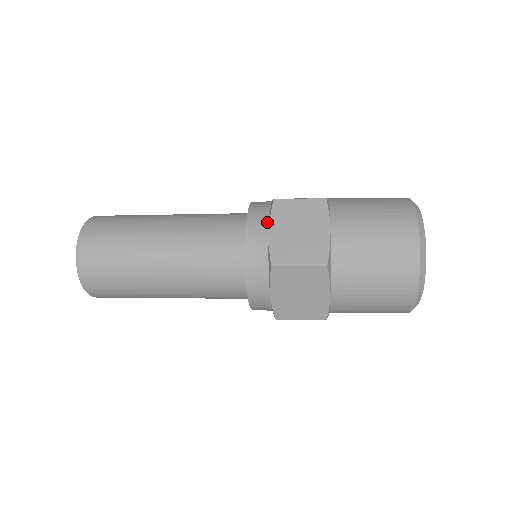
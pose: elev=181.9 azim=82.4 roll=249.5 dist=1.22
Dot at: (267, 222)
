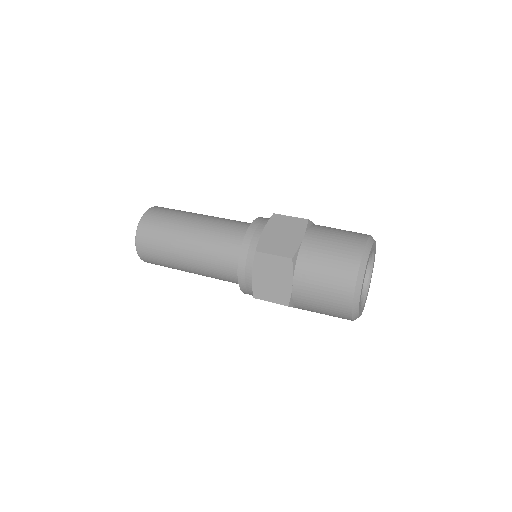
Dot at: (264, 226)
